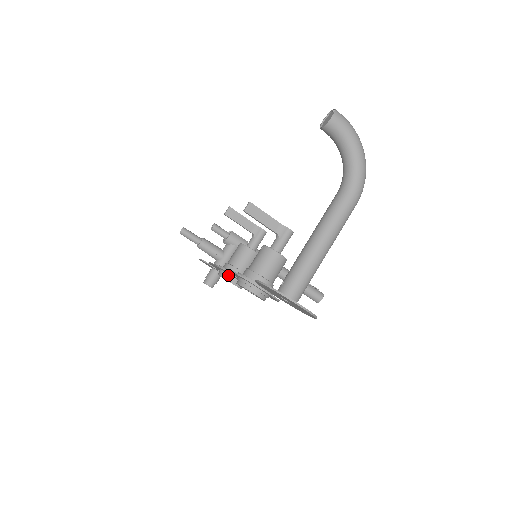
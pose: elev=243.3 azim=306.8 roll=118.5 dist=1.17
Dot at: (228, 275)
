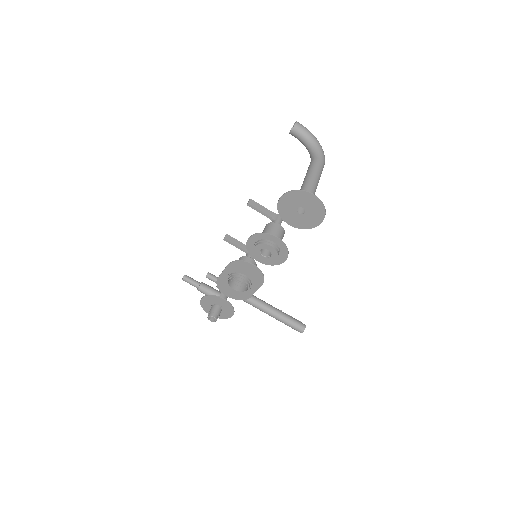
Dot at: (238, 273)
